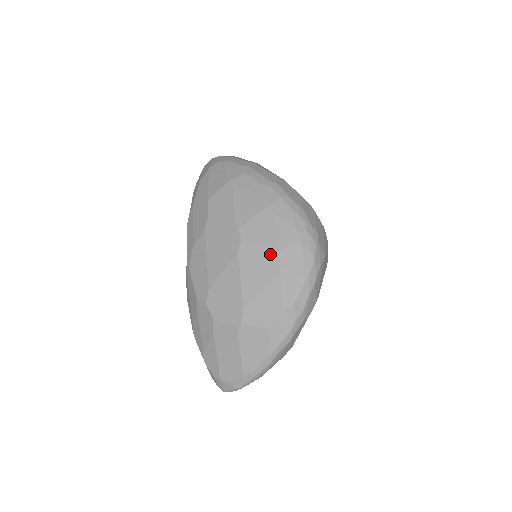
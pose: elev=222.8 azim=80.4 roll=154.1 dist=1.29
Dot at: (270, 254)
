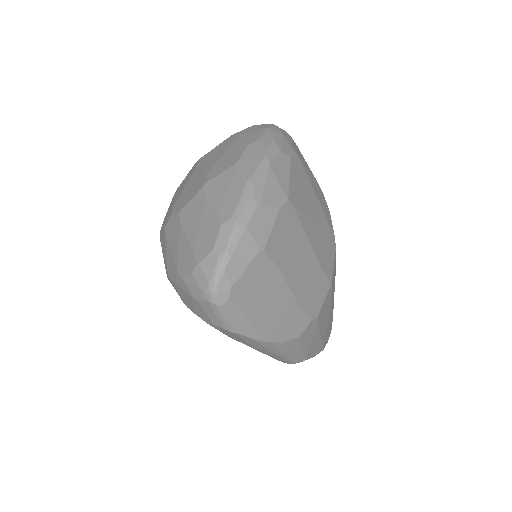
Dot at: (227, 141)
